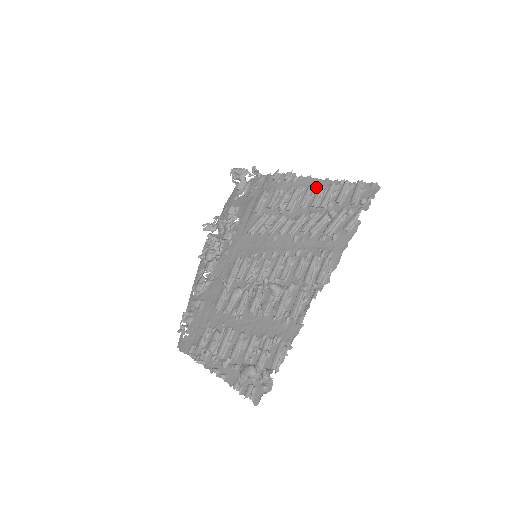
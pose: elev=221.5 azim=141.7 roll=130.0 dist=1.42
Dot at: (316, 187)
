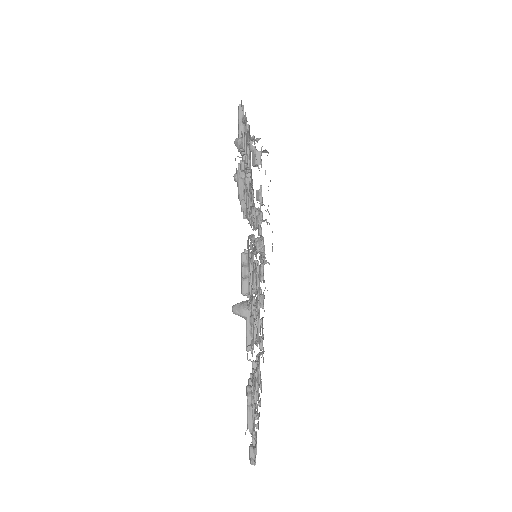
Dot at: occluded
